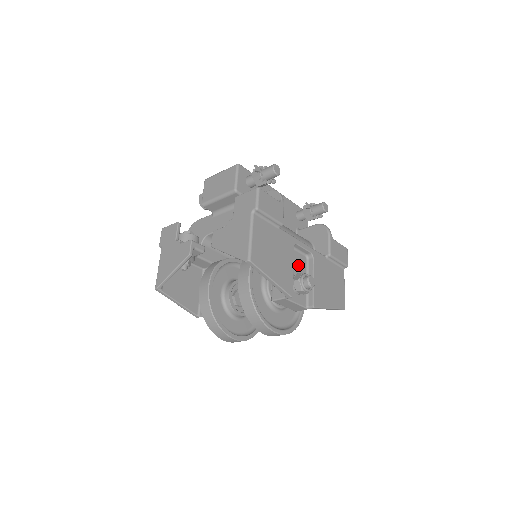
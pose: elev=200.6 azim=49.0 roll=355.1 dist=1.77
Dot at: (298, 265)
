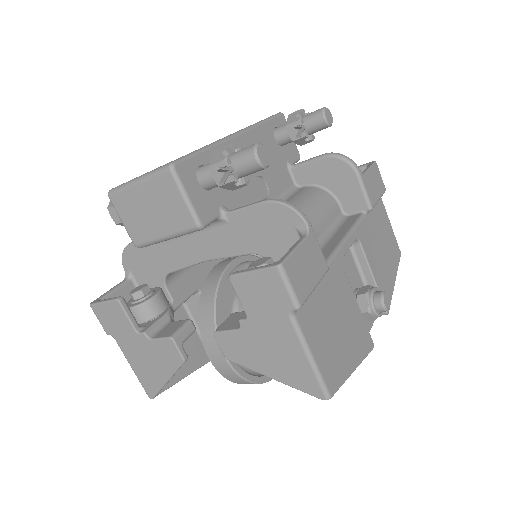
Dot at: (348, 274)
